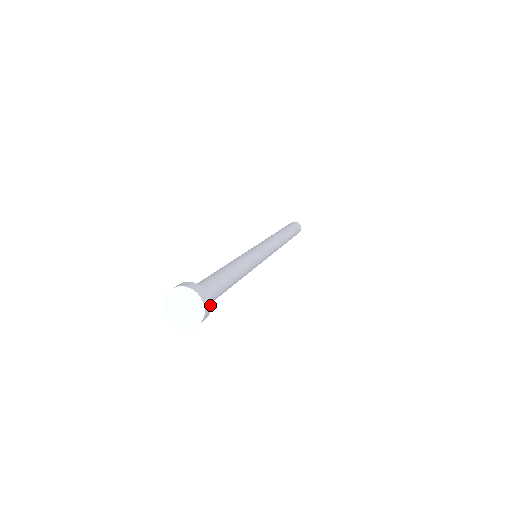
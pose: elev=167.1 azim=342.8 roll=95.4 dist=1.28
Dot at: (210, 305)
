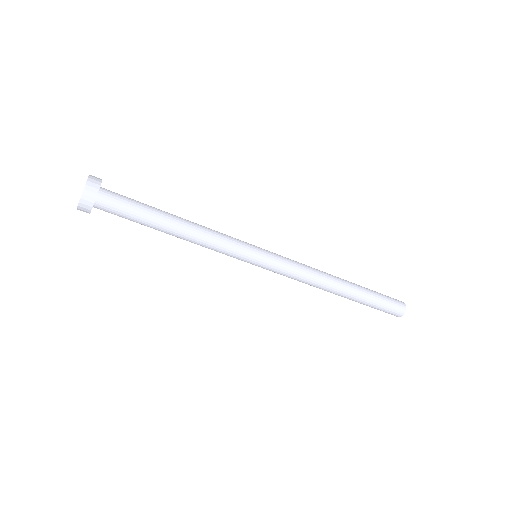
Dot at: (94, 199)
